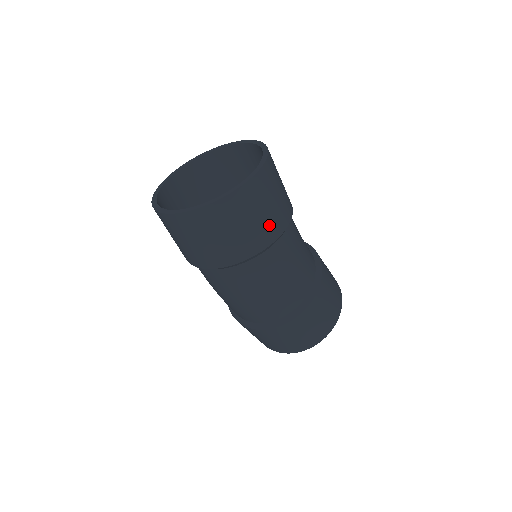
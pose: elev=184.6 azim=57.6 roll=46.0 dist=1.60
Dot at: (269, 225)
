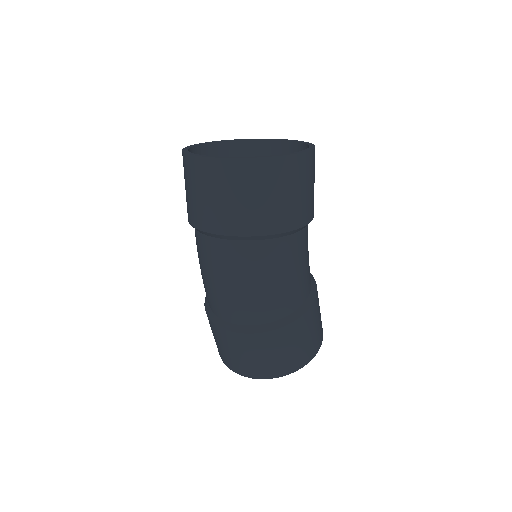
Dot at: (286, 212)
